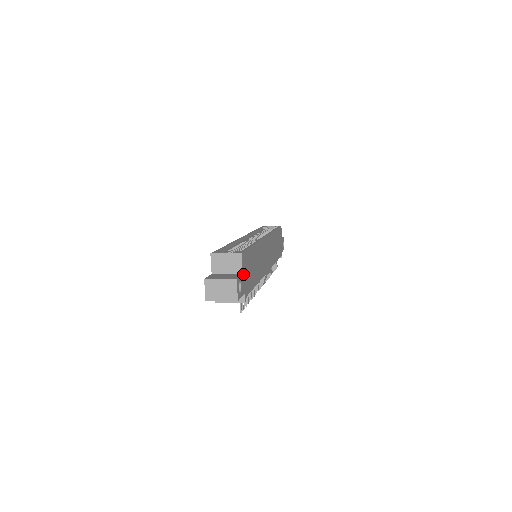
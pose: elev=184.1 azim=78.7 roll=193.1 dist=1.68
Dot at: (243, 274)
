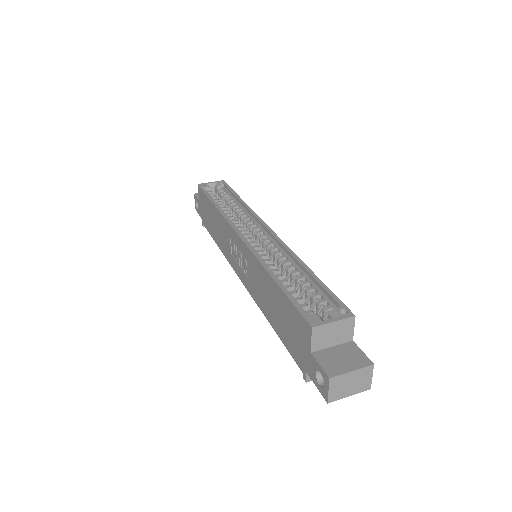
Dot at: (349, 339)
